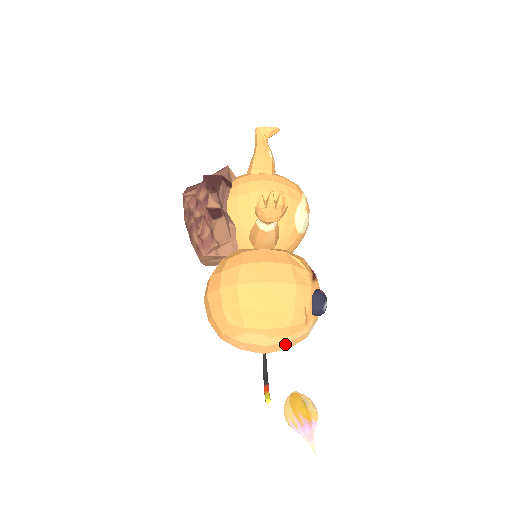
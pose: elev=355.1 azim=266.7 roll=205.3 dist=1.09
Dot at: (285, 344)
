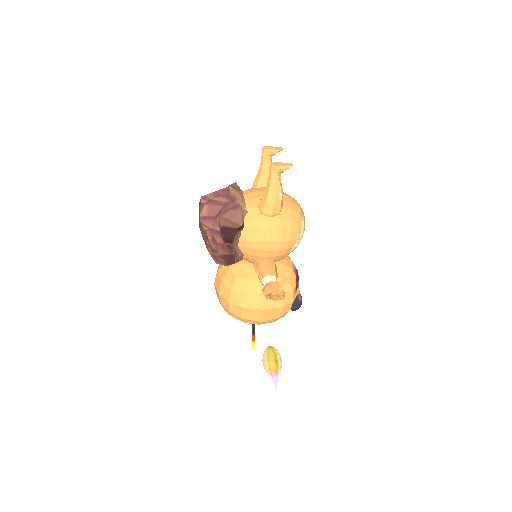
Dot at: occluded
